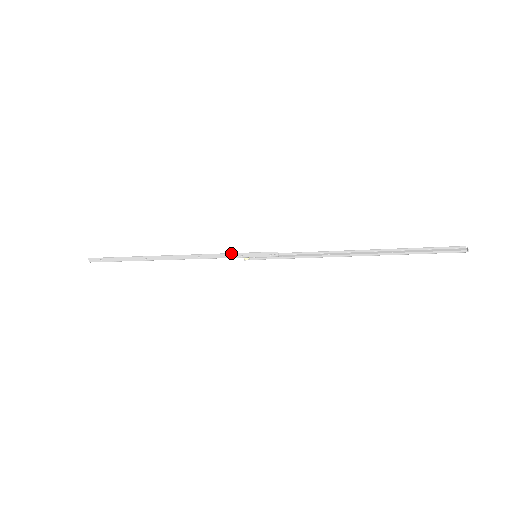
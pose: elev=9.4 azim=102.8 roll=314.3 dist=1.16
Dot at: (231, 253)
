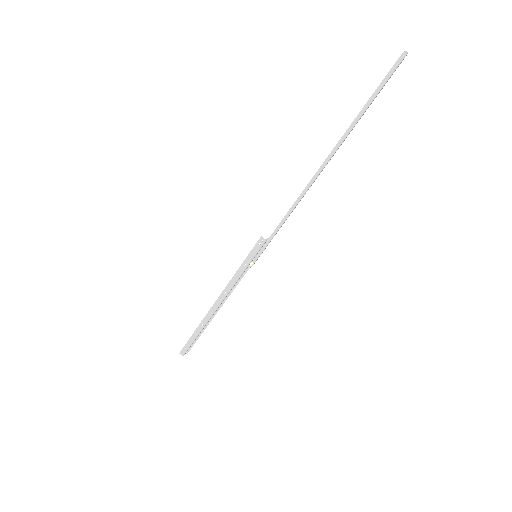
Dot at: occluded
